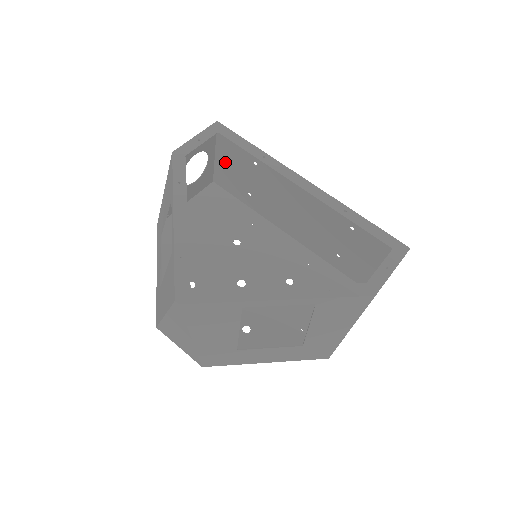
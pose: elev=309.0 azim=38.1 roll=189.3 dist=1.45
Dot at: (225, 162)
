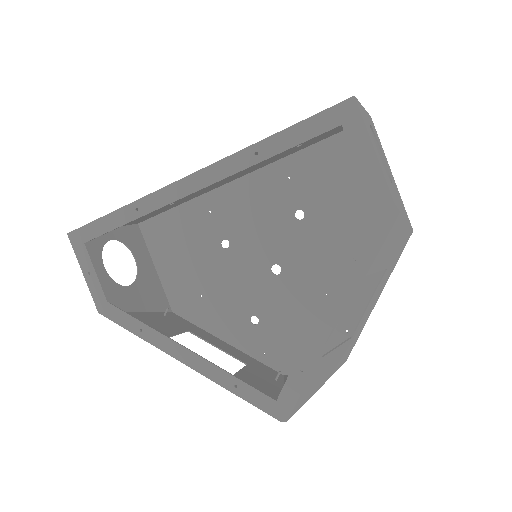
Dot at: occluded
